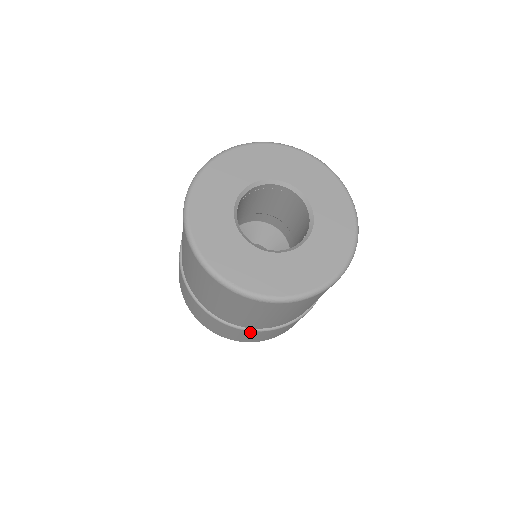
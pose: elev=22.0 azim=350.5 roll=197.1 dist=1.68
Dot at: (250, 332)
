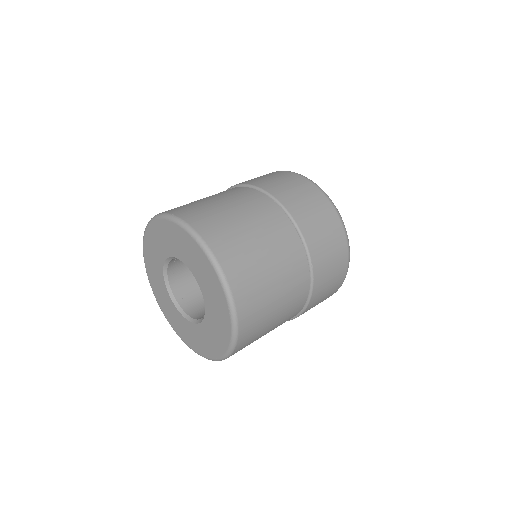
Dot at: occluded
